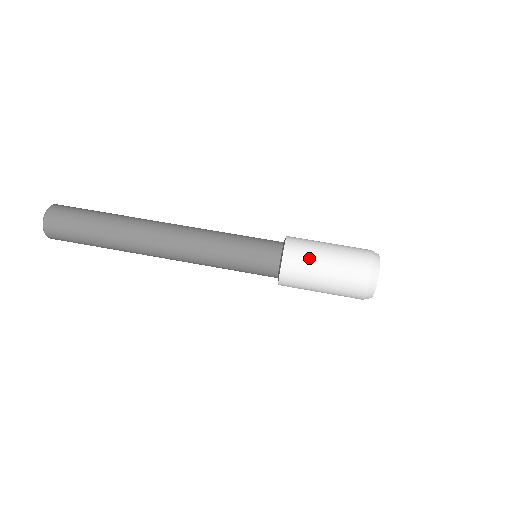
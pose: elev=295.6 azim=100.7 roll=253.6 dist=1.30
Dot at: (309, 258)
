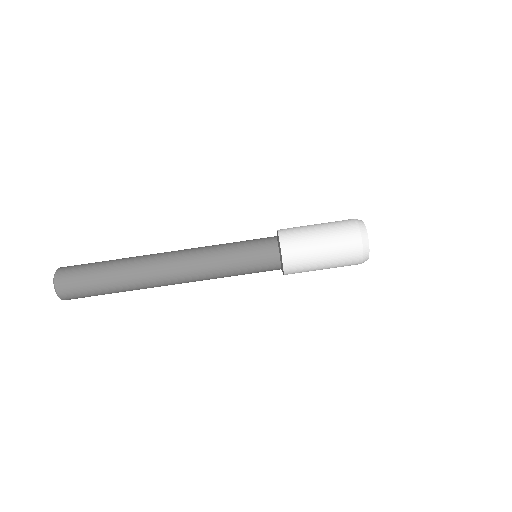
Dot at: (306, 255)
